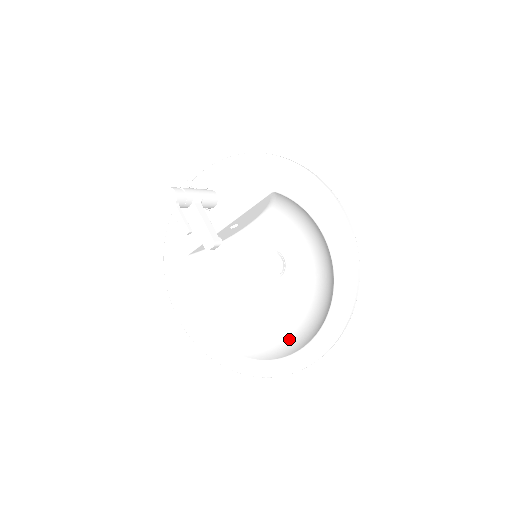
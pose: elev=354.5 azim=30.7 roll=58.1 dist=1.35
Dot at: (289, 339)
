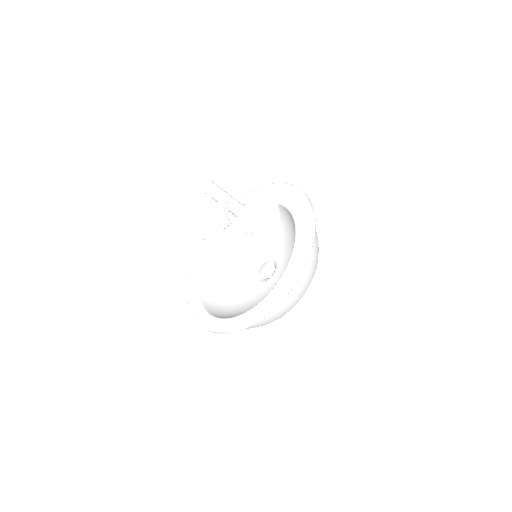
Dot at: occluded
